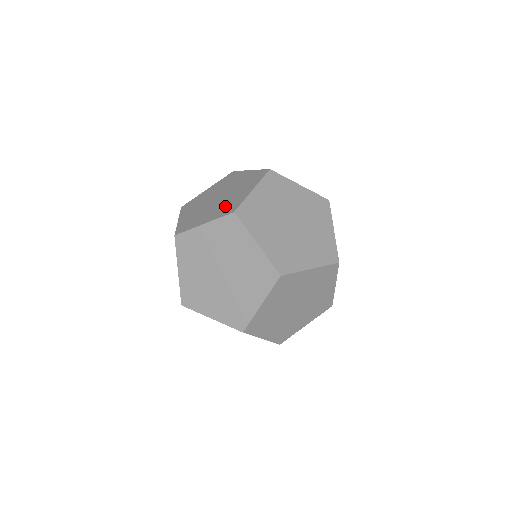
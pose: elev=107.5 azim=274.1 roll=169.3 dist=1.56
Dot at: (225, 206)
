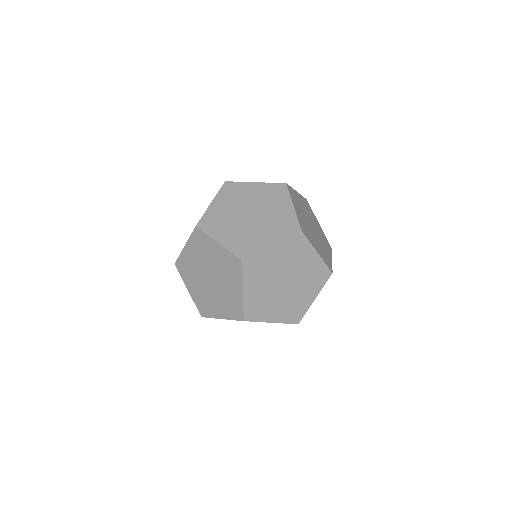
Dot at: (244, 240)
